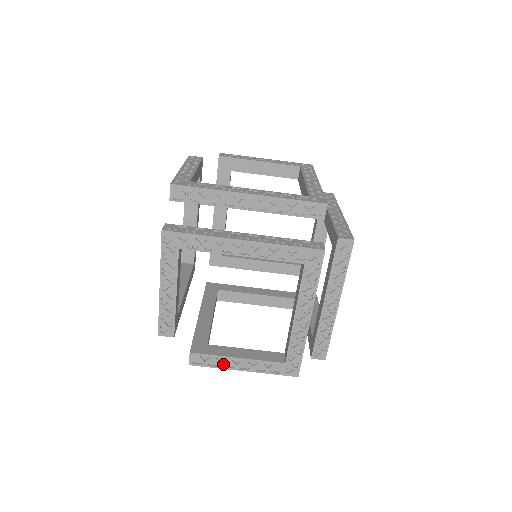
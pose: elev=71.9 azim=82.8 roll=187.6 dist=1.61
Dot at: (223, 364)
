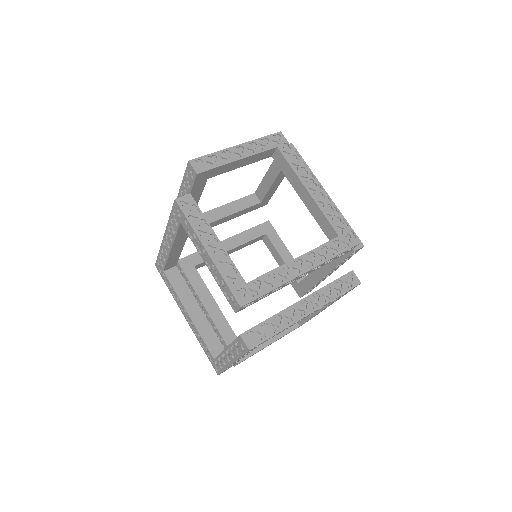
Dot at: (200, 228)
